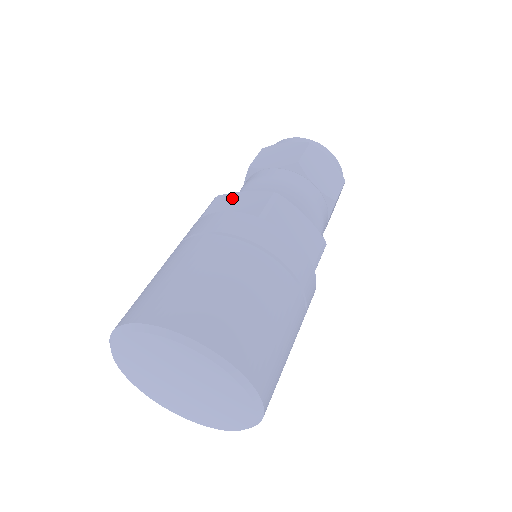
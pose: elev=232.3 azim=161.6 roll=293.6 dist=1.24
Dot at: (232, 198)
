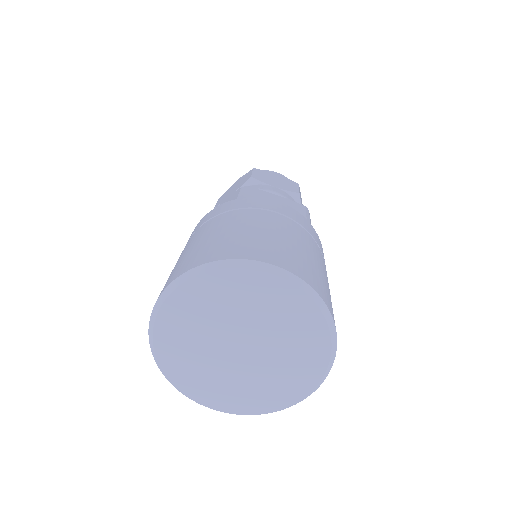
Dot at: occluded
